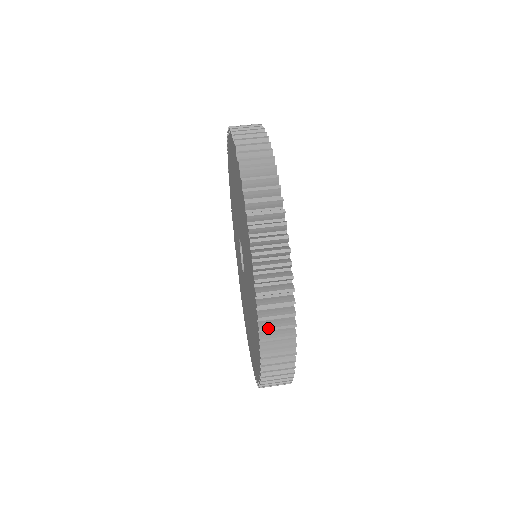
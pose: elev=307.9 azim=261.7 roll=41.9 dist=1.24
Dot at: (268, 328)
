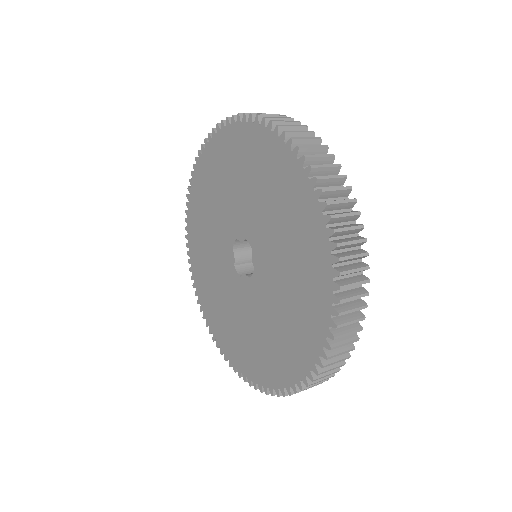
Dot at: (346, 311)
